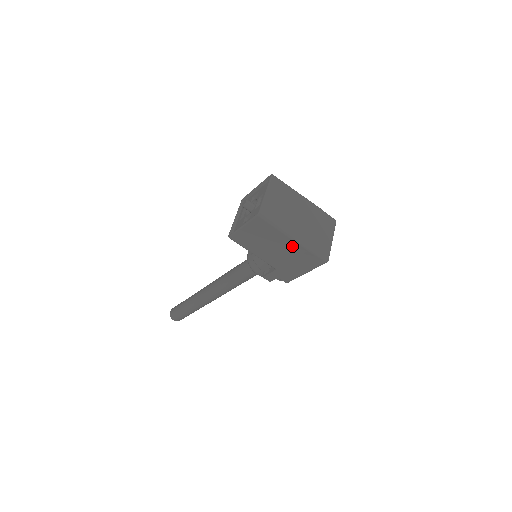
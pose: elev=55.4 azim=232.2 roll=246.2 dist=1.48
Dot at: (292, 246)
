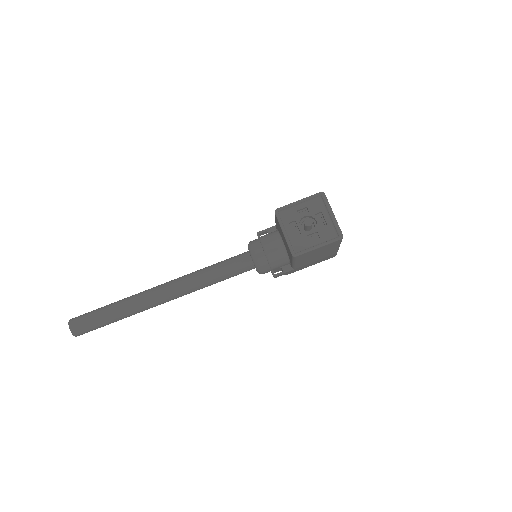
Dot at: (331, 252)
